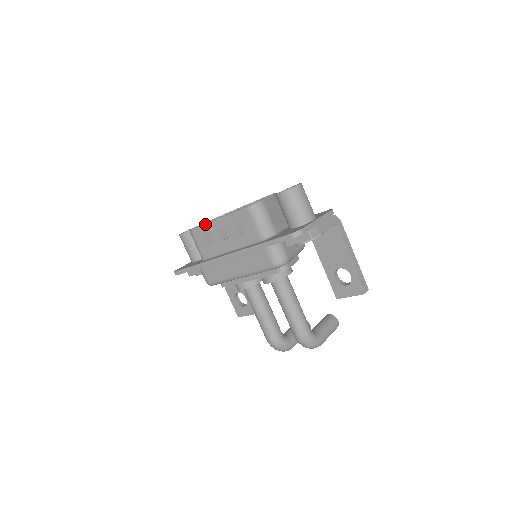
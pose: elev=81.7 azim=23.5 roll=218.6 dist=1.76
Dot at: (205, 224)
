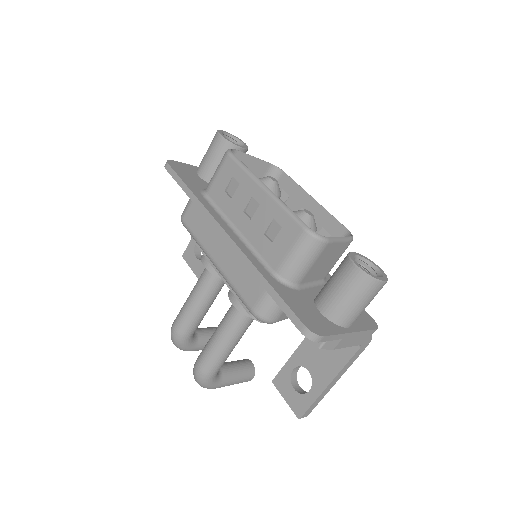
Dot at: (248, 170)
